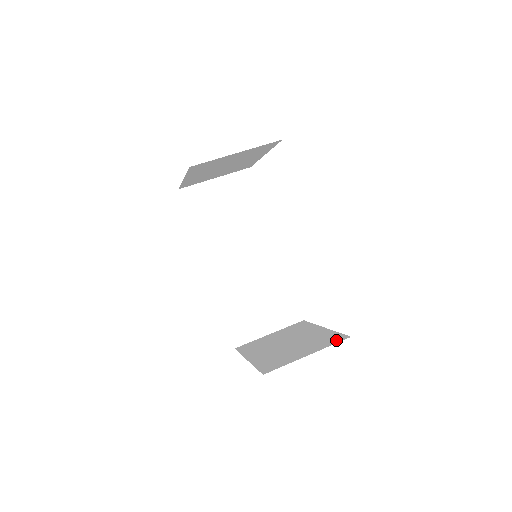
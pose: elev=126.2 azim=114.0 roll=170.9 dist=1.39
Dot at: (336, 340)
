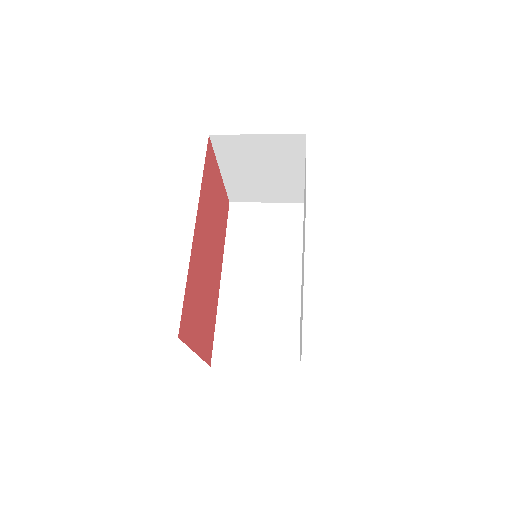
Dot at: occluded
